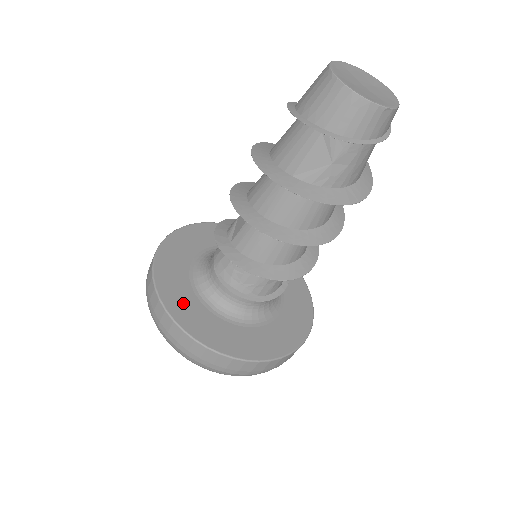
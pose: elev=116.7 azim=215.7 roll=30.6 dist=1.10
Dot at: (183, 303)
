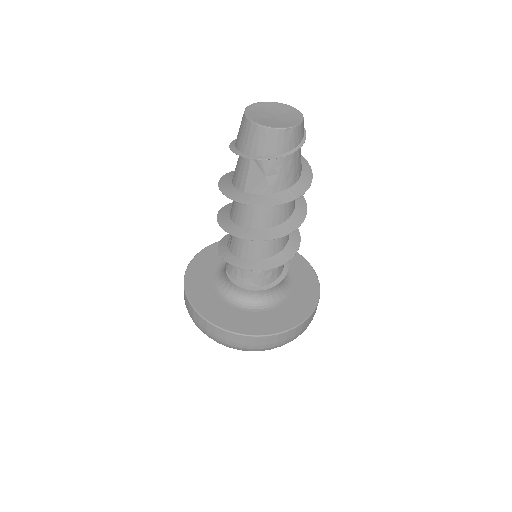
Dot at: (207, 301)
